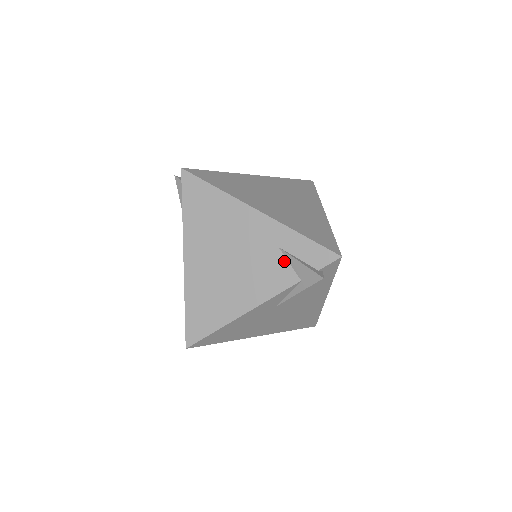
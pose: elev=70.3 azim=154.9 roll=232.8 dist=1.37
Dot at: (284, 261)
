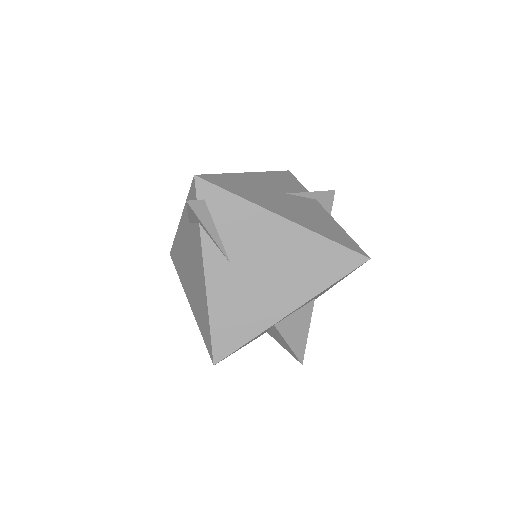
Dot at: (193, 226)
